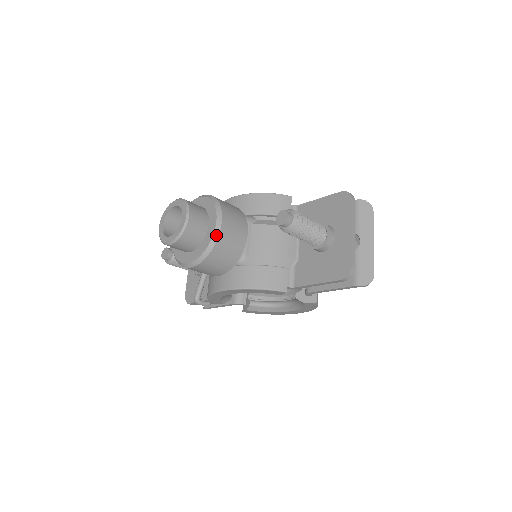
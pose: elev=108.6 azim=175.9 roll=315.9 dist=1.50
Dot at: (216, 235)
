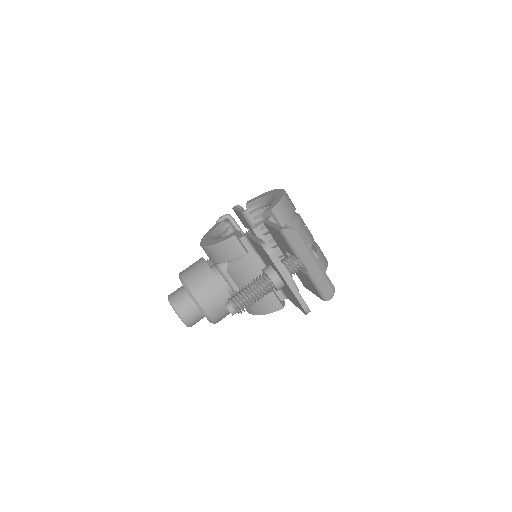
Dot at: (206, 316)
